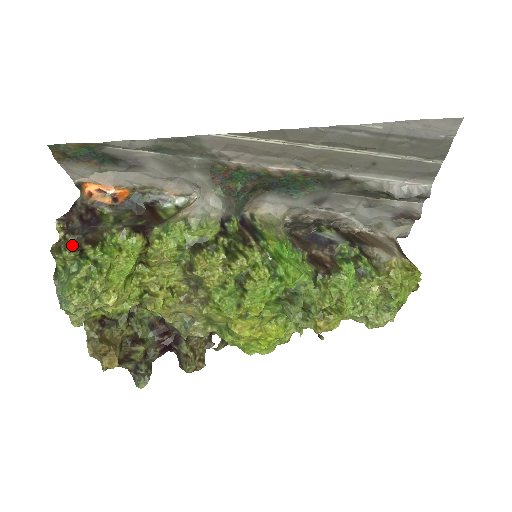
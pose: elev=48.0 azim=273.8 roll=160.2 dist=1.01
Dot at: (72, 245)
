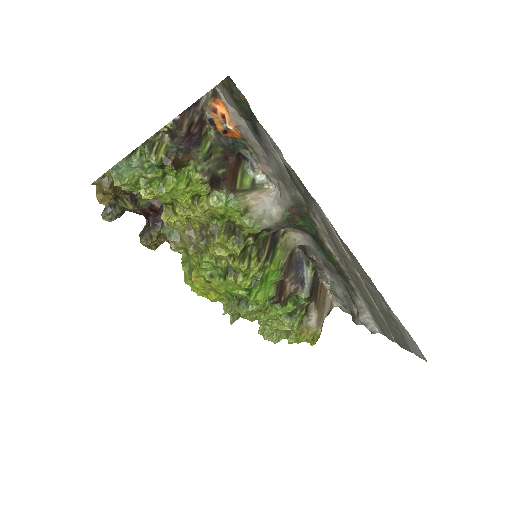
Dot at: (163, 150)
